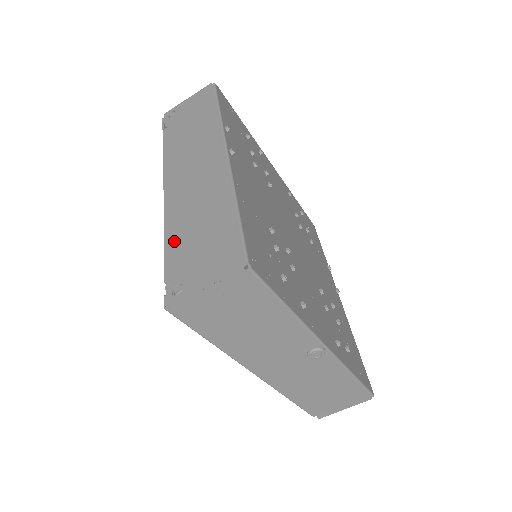
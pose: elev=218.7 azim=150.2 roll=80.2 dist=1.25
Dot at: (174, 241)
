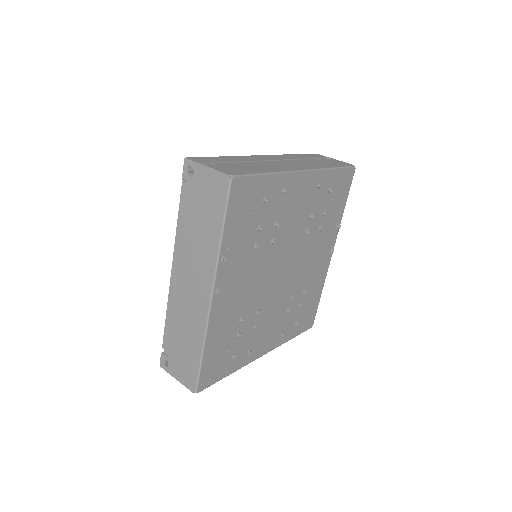
Dot at: (170, 325)
